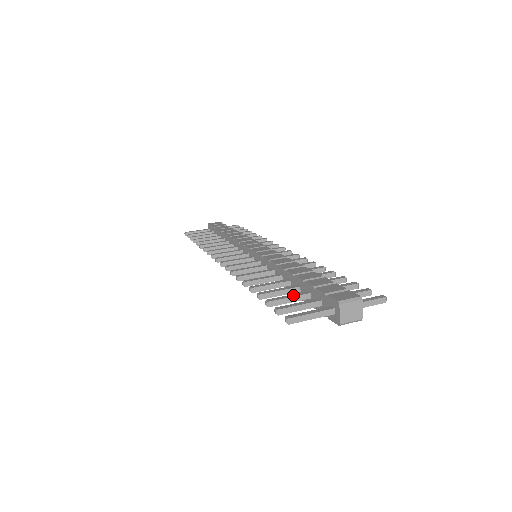
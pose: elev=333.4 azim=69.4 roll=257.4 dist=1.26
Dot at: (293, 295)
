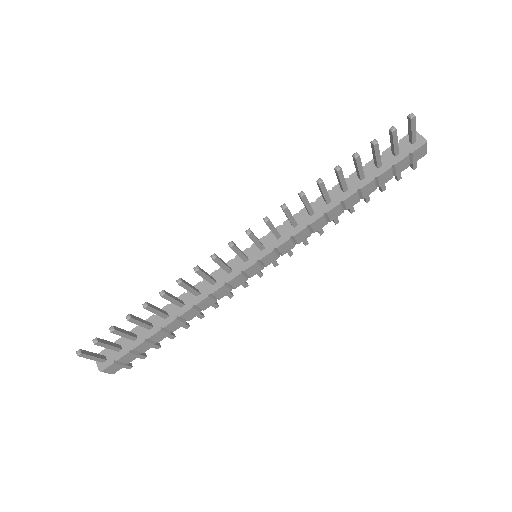
Dot at: occluded
